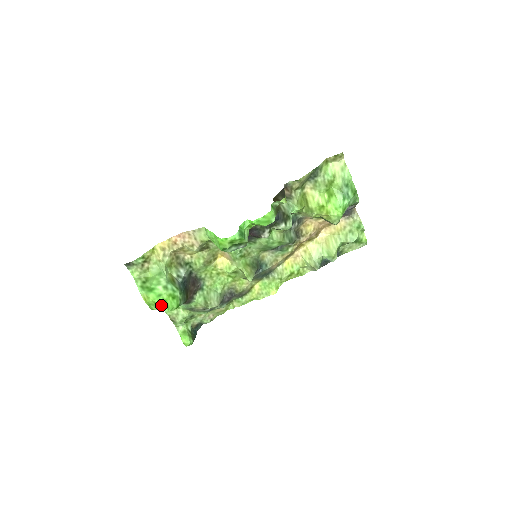
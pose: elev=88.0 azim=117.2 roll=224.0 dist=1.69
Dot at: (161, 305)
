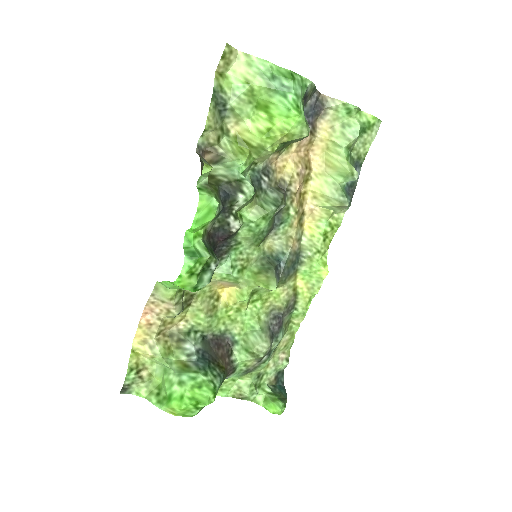
Dot at: (194, 406)
